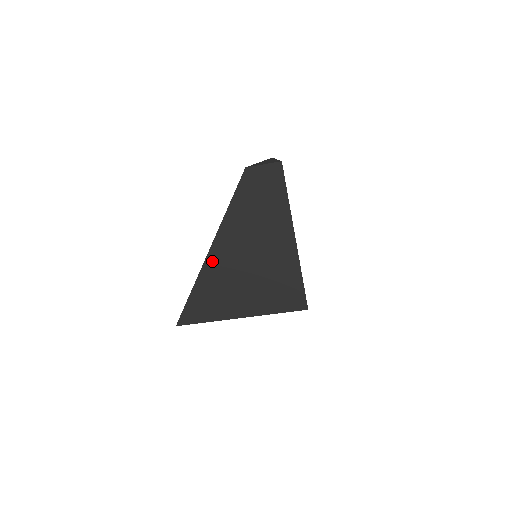
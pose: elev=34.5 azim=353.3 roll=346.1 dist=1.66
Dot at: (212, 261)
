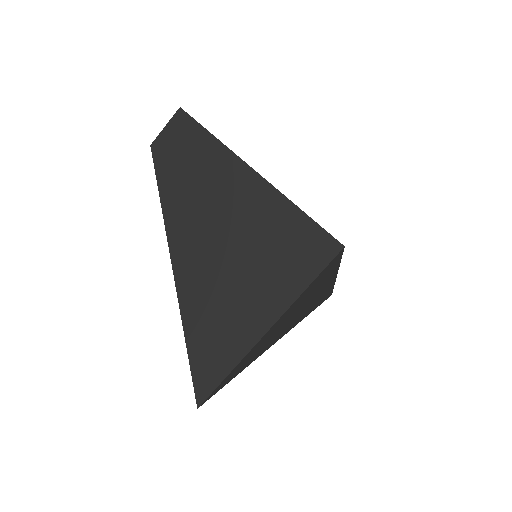
Dot at: (184, 279)
